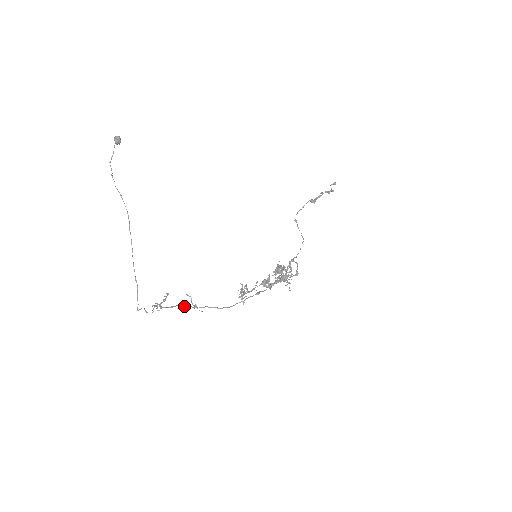
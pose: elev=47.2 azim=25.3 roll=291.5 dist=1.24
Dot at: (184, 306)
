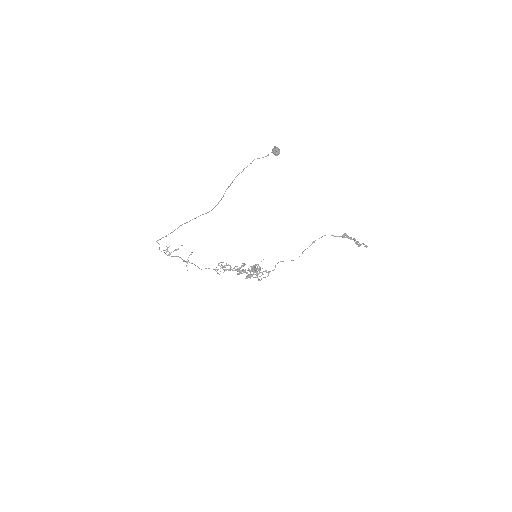
Dot at: (182, 259)
